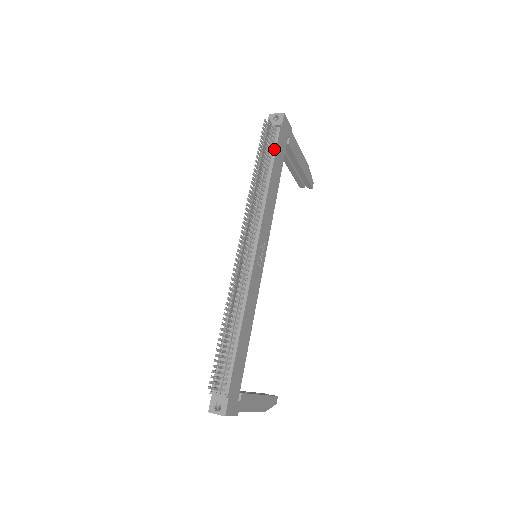
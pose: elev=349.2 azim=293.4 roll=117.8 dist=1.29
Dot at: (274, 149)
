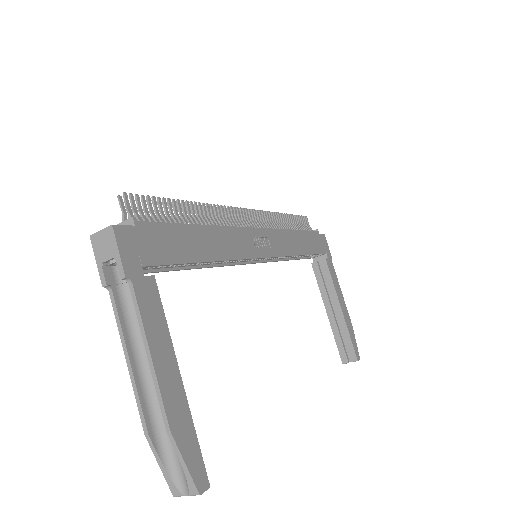
Dot at: (307, 231)
